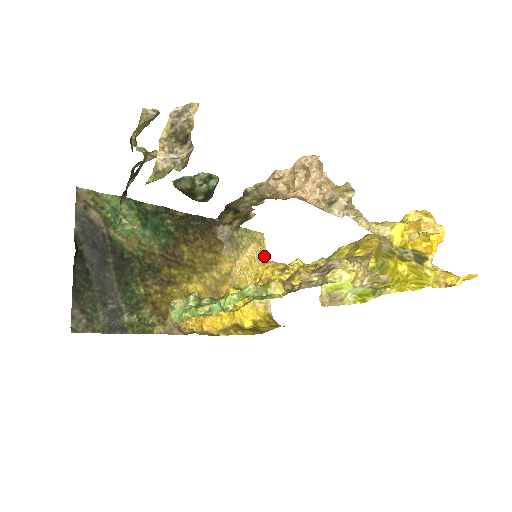
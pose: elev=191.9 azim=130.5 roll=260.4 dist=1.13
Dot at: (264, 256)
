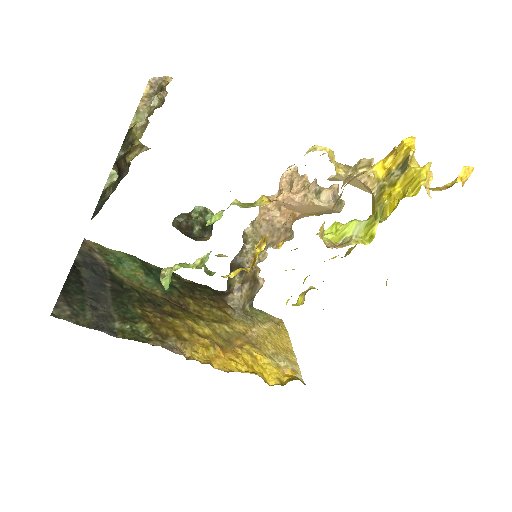
Dot at: (285, 334)
